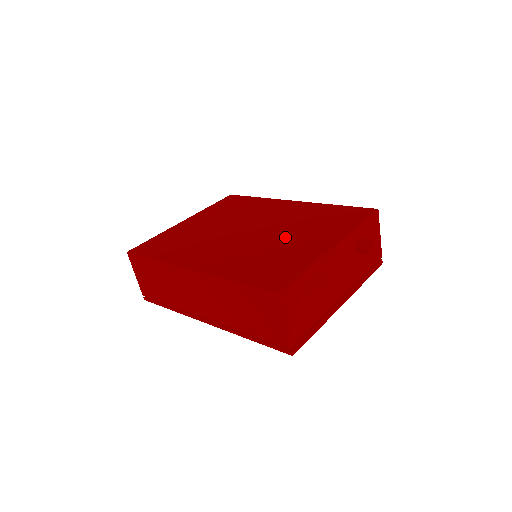
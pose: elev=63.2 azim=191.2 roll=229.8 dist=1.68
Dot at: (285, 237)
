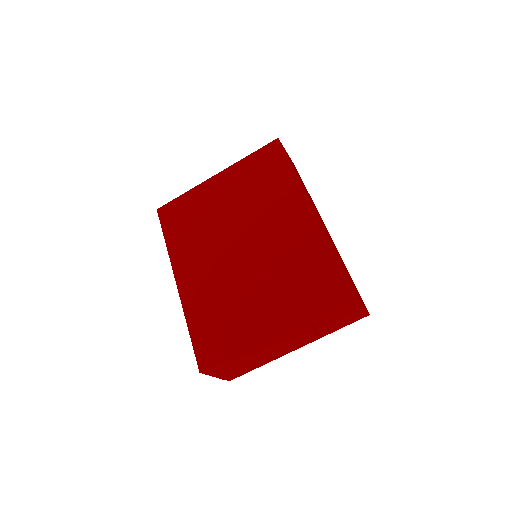
Dot at: (256, 285)
